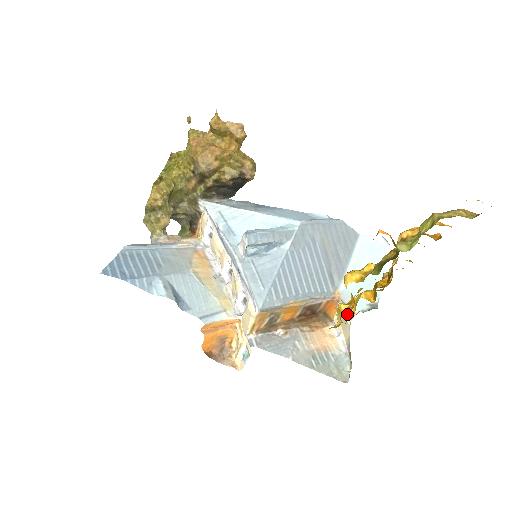
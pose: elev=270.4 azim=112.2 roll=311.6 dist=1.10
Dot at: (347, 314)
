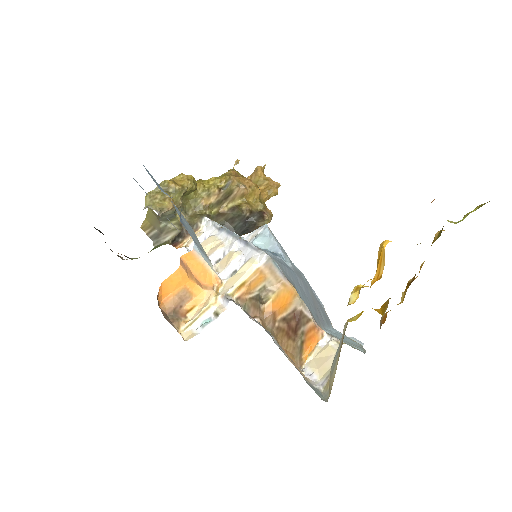
Dot at: (348, 321)
